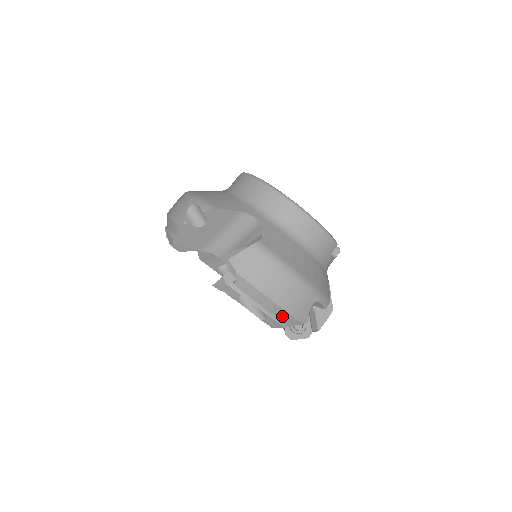
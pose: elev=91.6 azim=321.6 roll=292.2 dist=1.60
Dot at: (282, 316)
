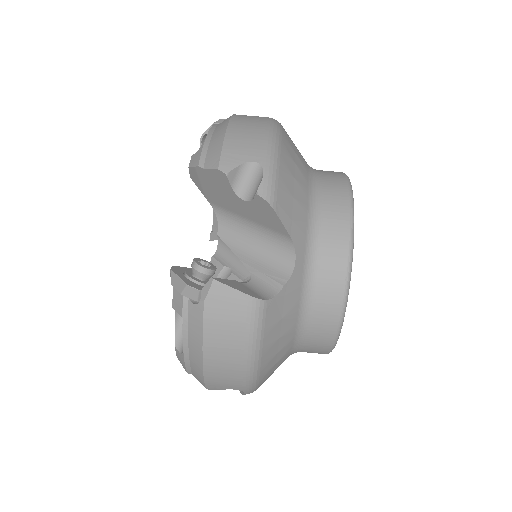
Dot at: (196, 369)
